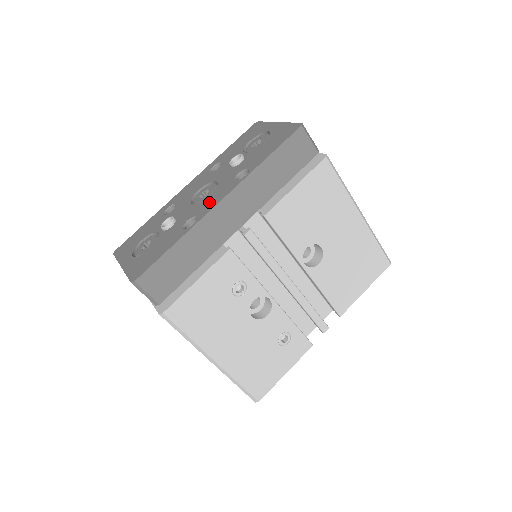
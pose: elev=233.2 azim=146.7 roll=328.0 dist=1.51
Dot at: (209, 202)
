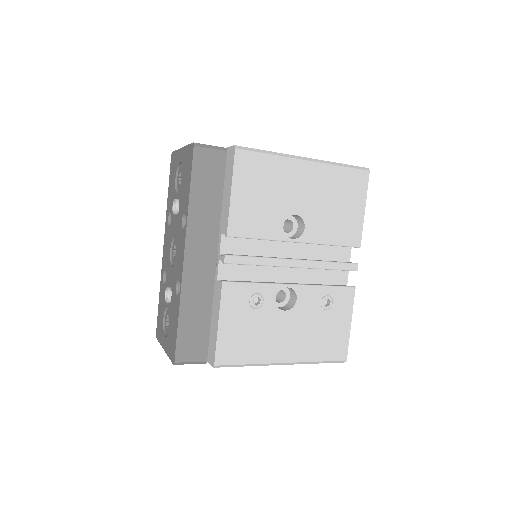
Dot at: (179, 261)
